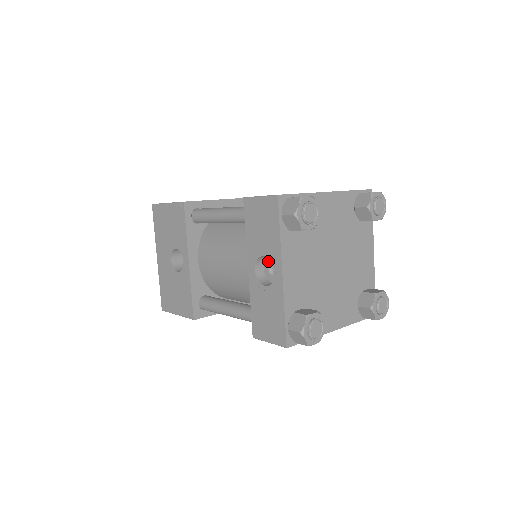
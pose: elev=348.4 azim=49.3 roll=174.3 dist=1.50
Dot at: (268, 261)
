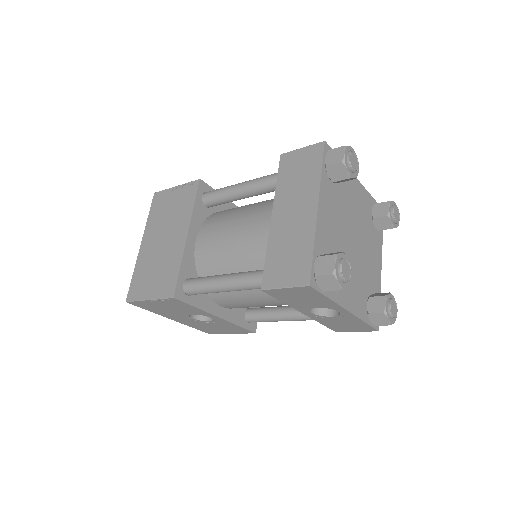
Dot at: occluded
